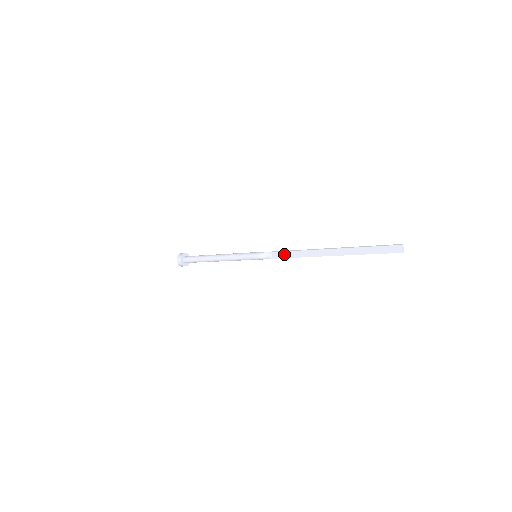
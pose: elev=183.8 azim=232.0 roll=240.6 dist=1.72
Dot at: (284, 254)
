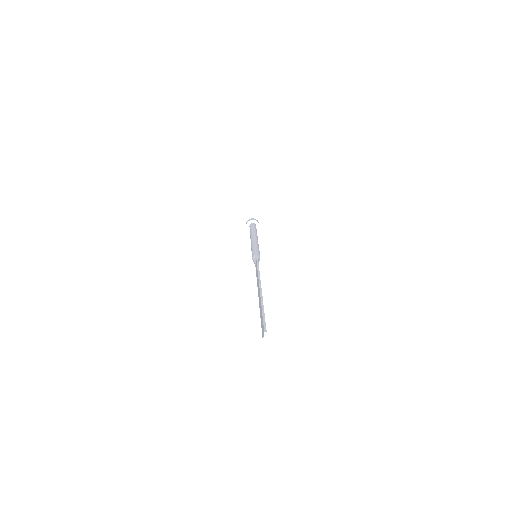
Dot at: occluded
